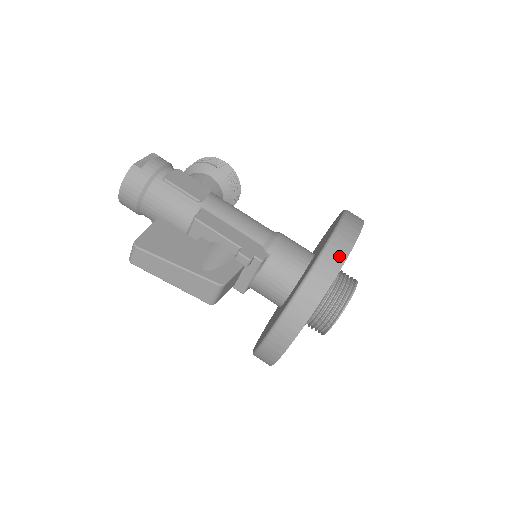
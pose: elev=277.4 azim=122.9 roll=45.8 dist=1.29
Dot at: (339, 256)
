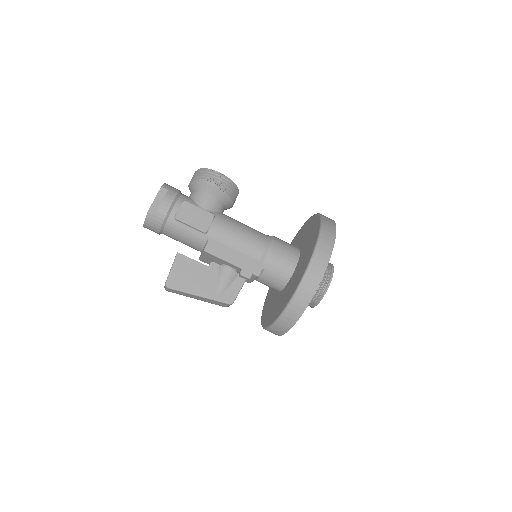
Dot at: (310, 290)
